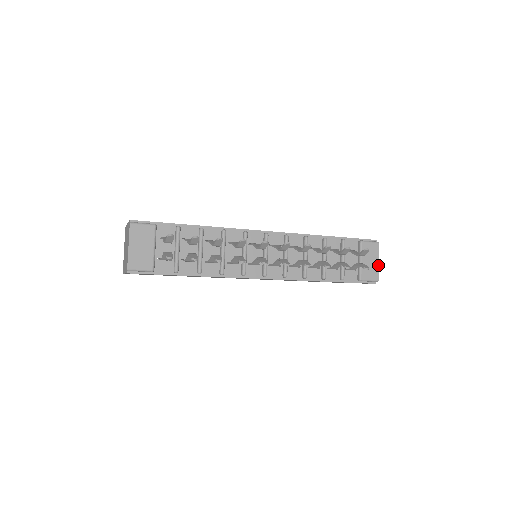
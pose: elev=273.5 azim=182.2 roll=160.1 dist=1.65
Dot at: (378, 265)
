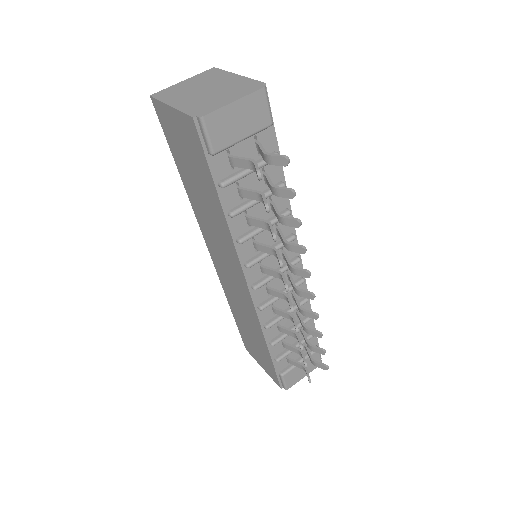
Dot at: (301, 378)
